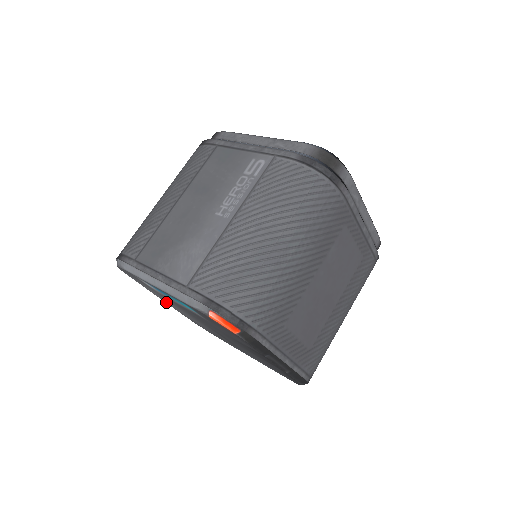
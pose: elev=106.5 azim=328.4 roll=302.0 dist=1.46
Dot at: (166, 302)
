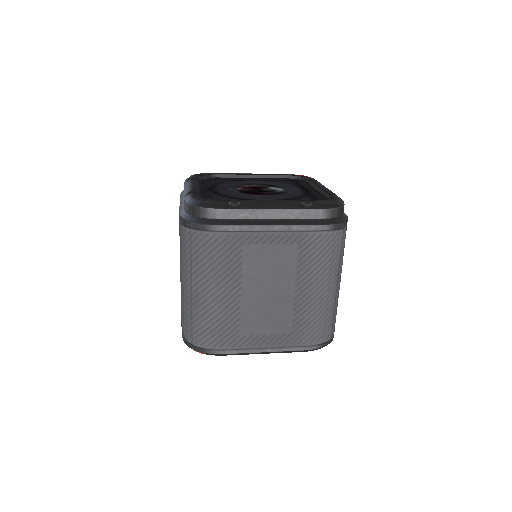
Dot at: occluded
